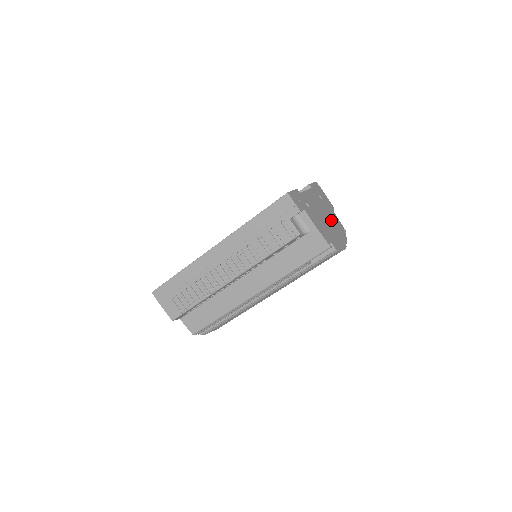
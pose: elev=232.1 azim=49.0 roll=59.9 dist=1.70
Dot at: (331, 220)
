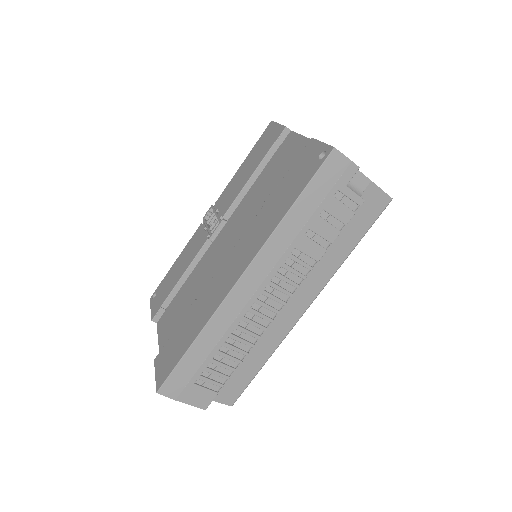
Dot at: occluded
